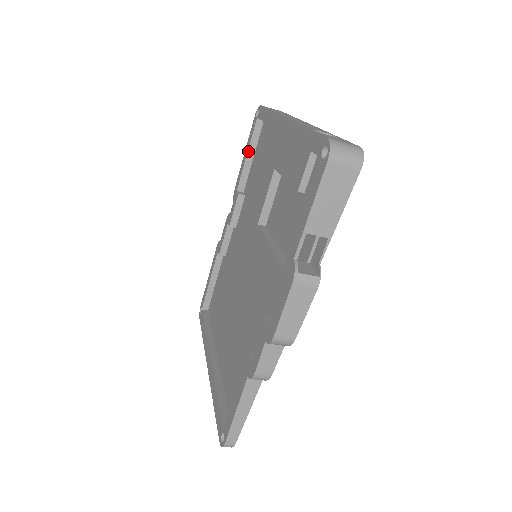
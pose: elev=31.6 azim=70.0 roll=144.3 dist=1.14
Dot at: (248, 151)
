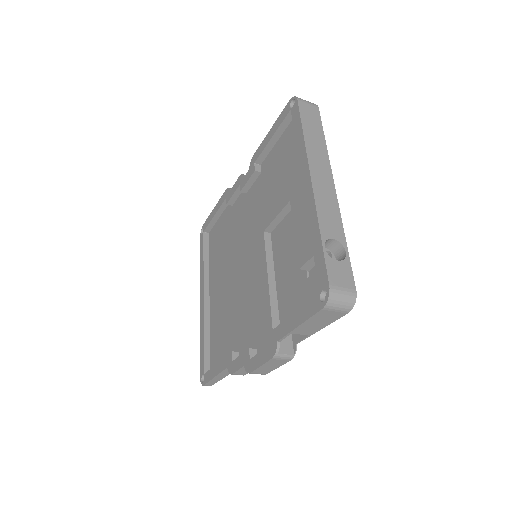
Dot at: (274, 135)
